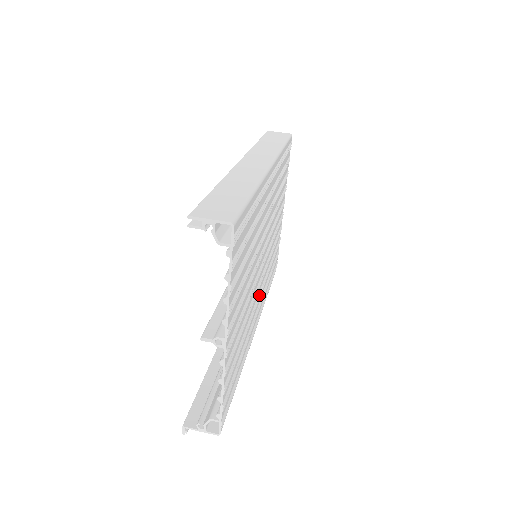
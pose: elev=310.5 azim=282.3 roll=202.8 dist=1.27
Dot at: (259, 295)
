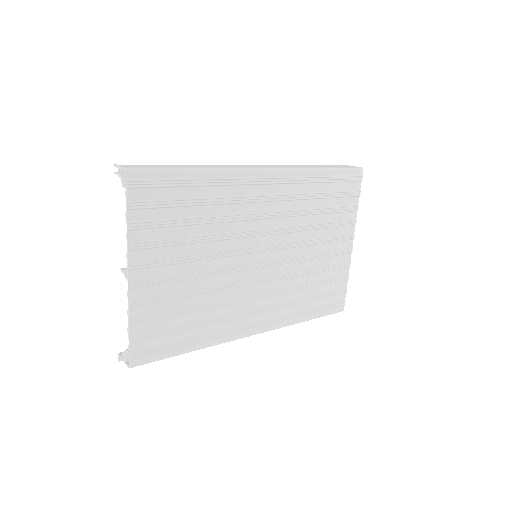
Dot at: (255, 296)
